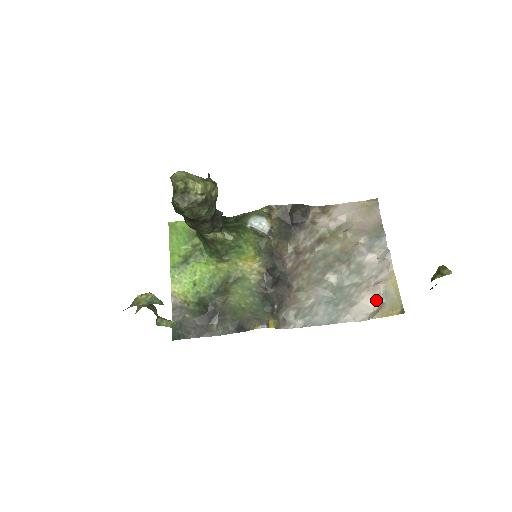
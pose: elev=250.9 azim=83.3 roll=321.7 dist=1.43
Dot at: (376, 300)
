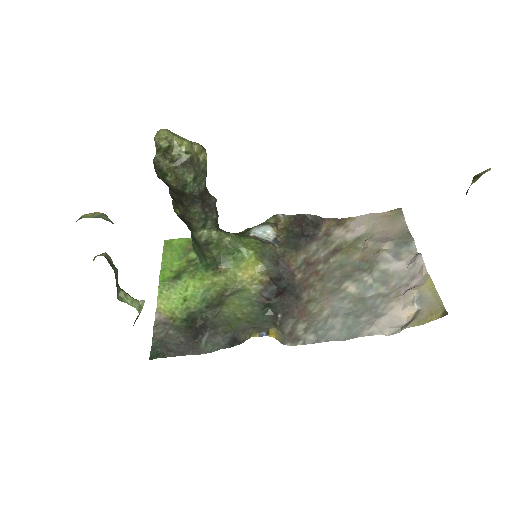
Dot at: (409, 309)
